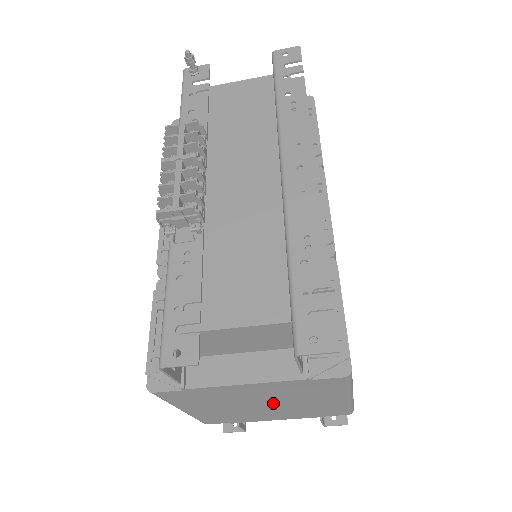
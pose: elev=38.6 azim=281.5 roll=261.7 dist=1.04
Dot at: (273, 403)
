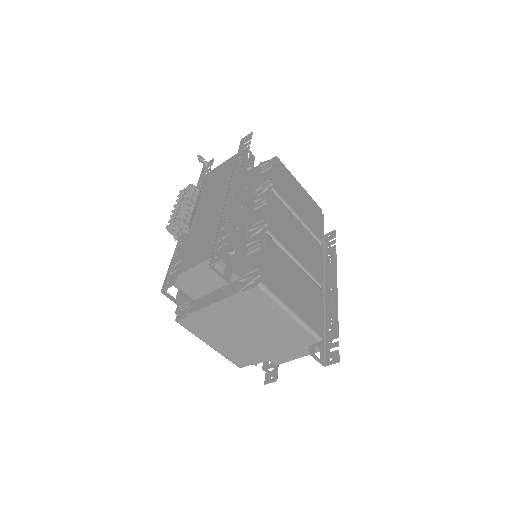
Dot at: (251, 328)
